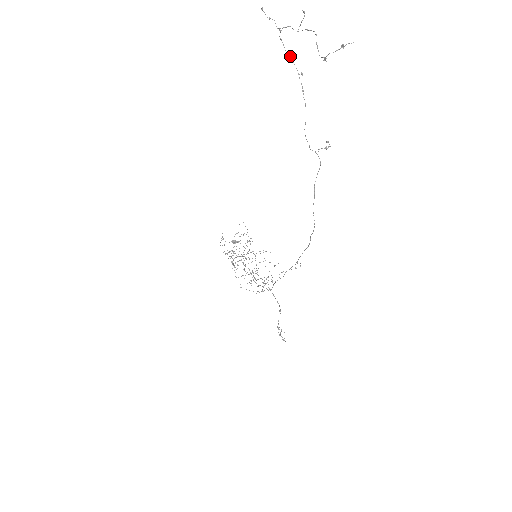
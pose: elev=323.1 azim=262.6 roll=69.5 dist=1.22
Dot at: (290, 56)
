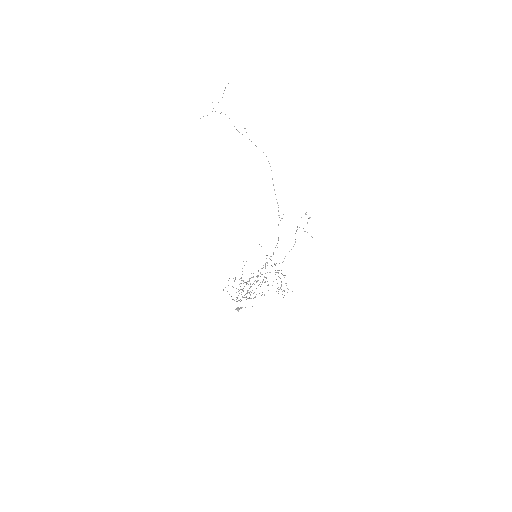
Dot at: occluded
